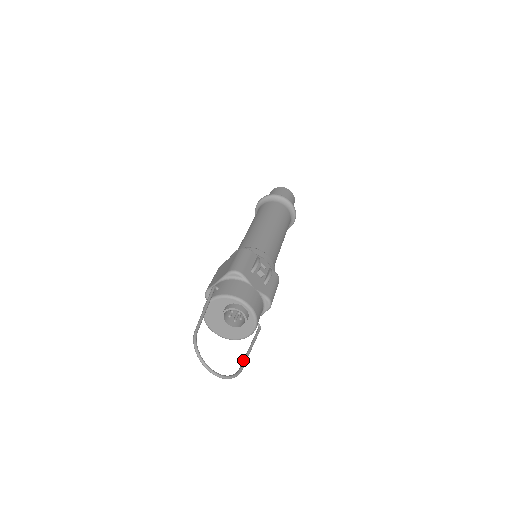
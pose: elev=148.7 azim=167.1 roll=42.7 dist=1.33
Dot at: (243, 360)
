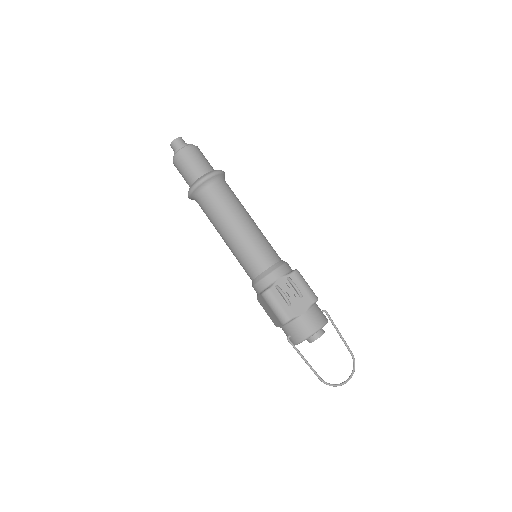
Dot at: occluded
